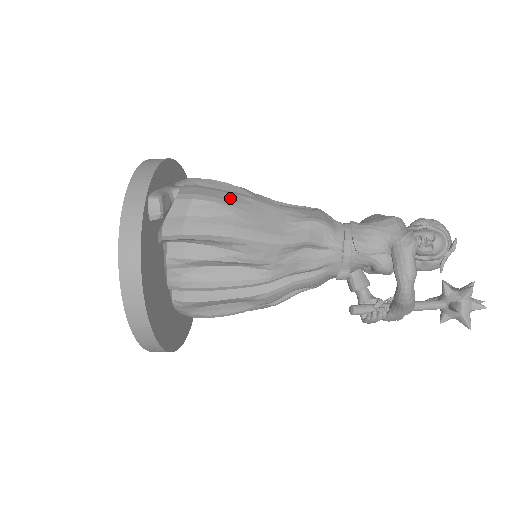
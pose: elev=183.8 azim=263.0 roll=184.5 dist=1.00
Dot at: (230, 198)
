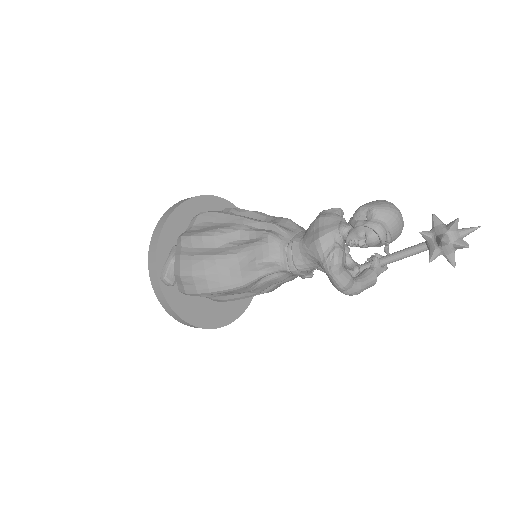
Dot at: (200, 266)
